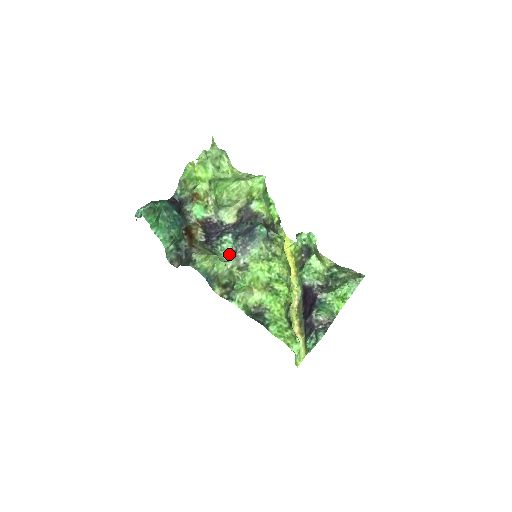
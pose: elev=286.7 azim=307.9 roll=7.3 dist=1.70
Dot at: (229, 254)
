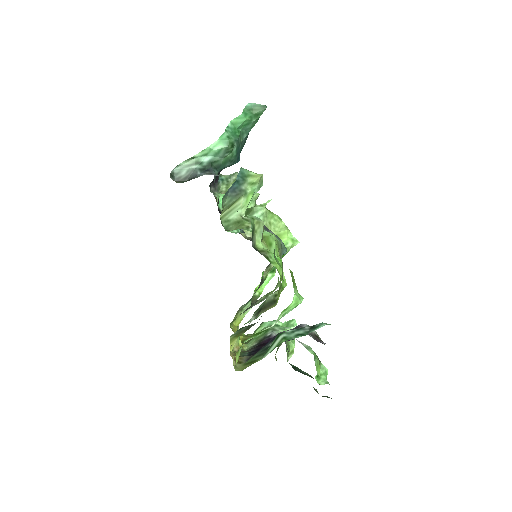
Dot at: (229, 231)
